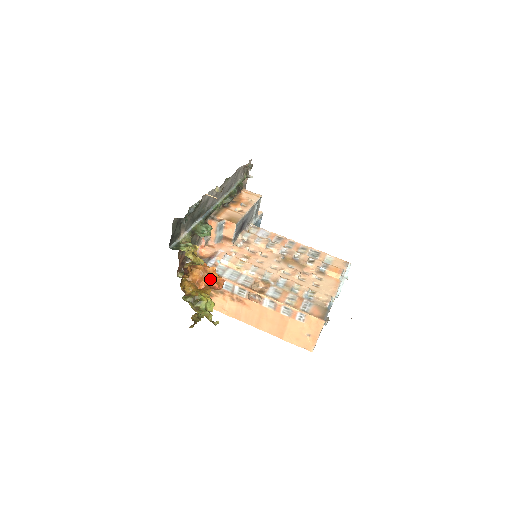
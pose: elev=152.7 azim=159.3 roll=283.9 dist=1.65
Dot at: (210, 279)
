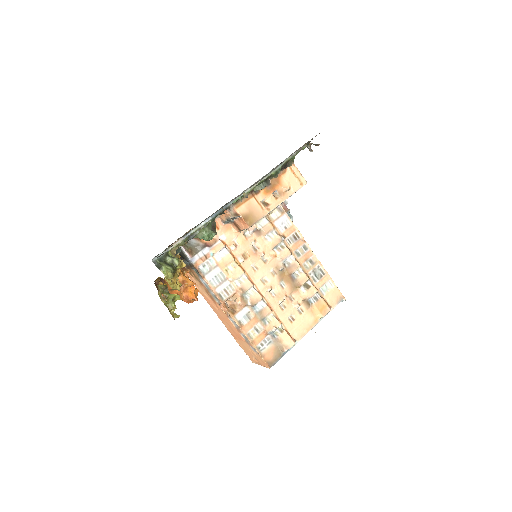
Dot at: (183, 296)
